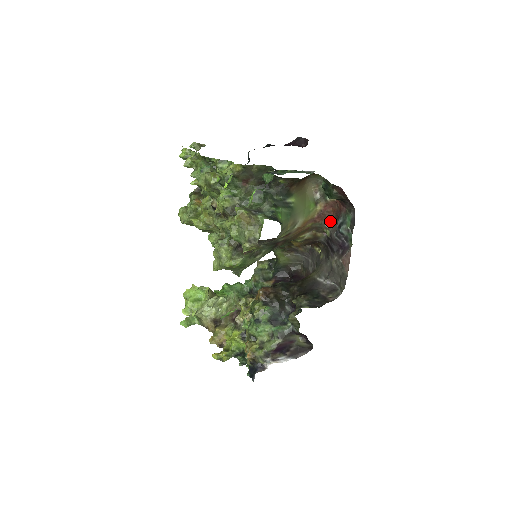
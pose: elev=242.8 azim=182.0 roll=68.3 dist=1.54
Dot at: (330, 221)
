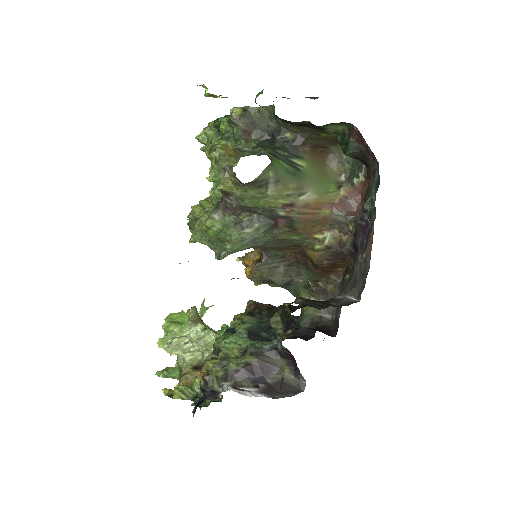
Dot at: (358, 214)
